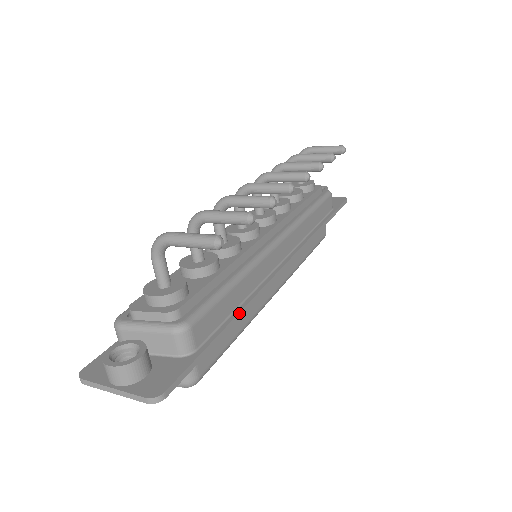
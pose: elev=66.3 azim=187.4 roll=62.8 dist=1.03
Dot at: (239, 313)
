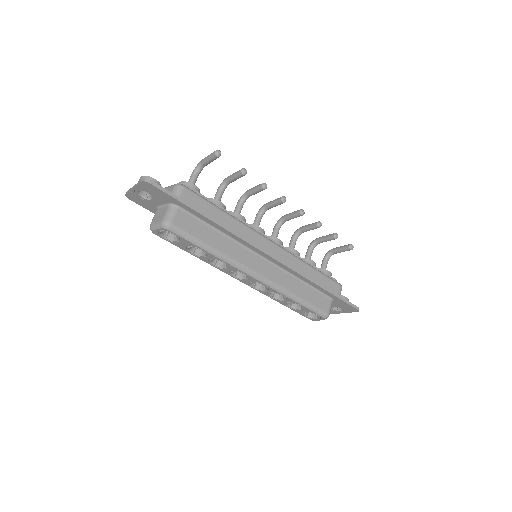
Dot at: (214, 219)
